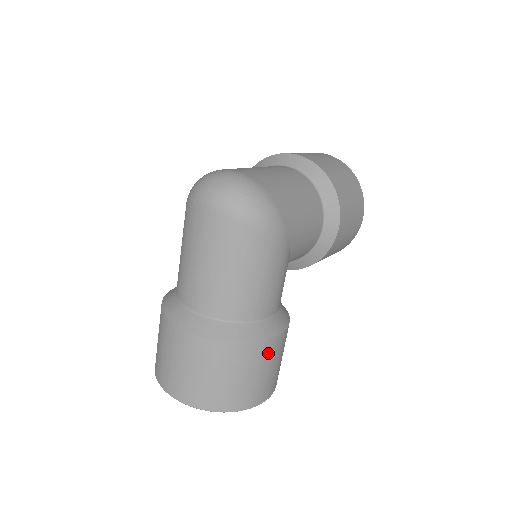
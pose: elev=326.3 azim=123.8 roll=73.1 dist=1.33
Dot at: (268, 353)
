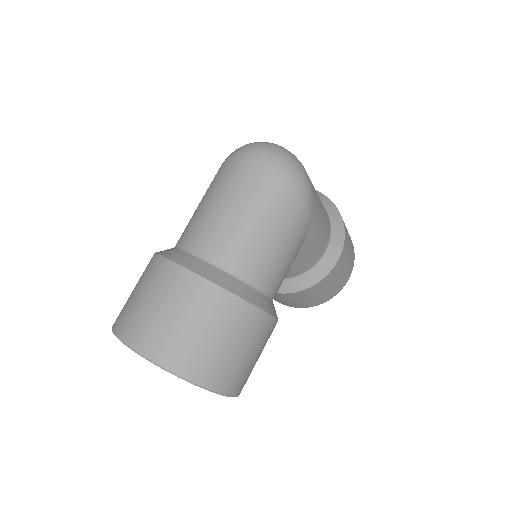
Dot at: (258, 329)
